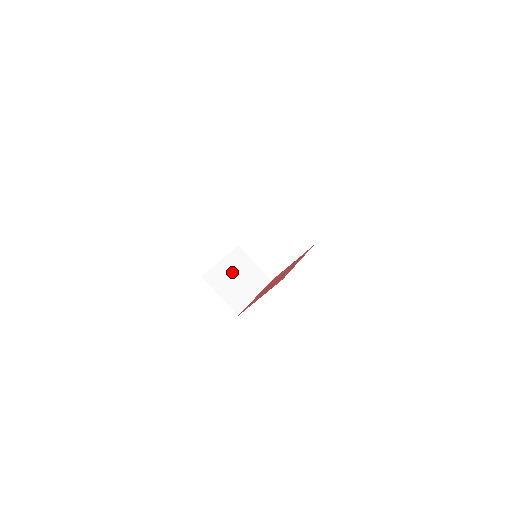
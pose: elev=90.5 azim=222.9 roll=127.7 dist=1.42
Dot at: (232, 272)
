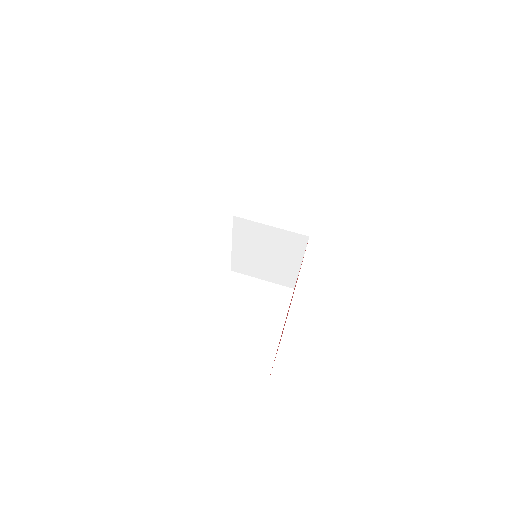
Dot at: occluded
